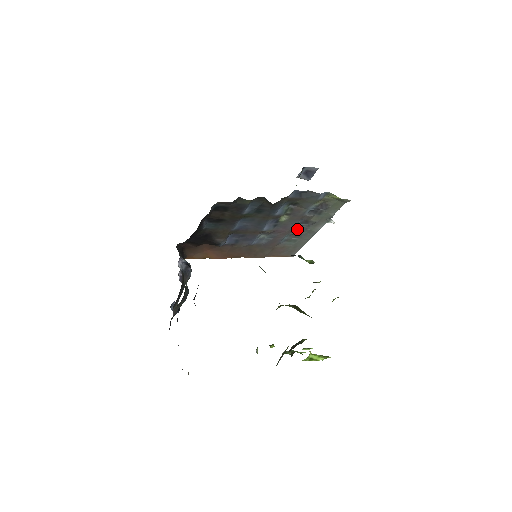
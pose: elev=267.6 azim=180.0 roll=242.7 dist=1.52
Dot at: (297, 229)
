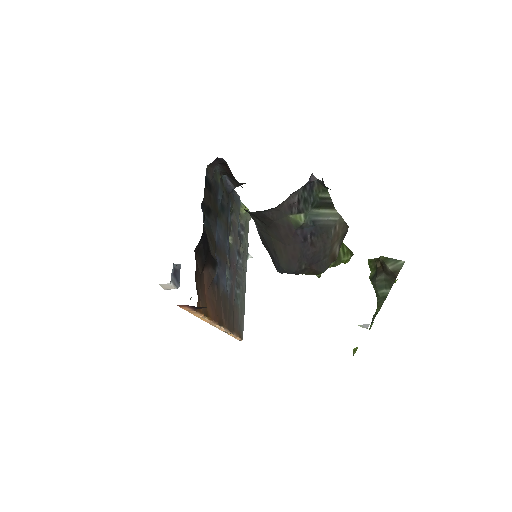
Dot at: (237, 270)
